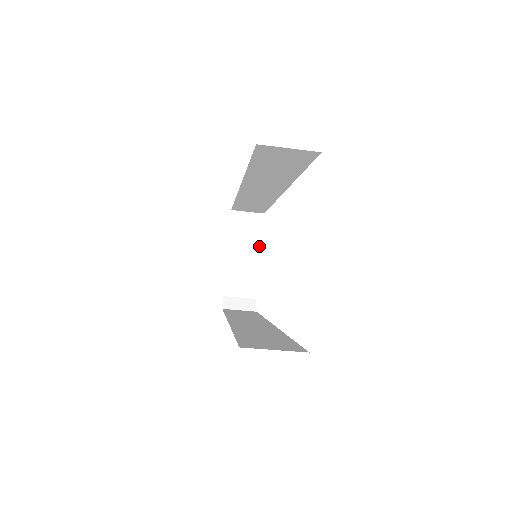
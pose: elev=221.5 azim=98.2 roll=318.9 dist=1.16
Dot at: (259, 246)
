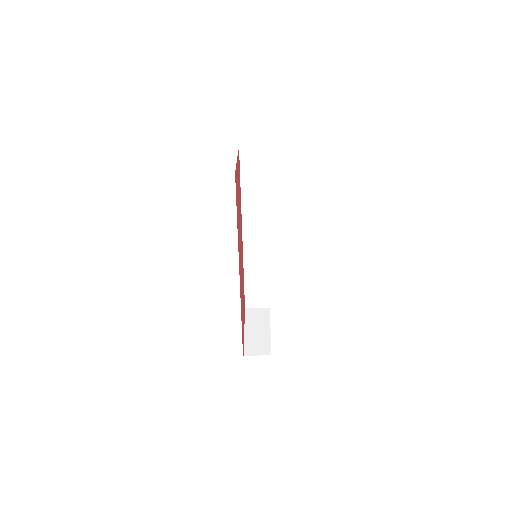
Dot at: (269, 325)
